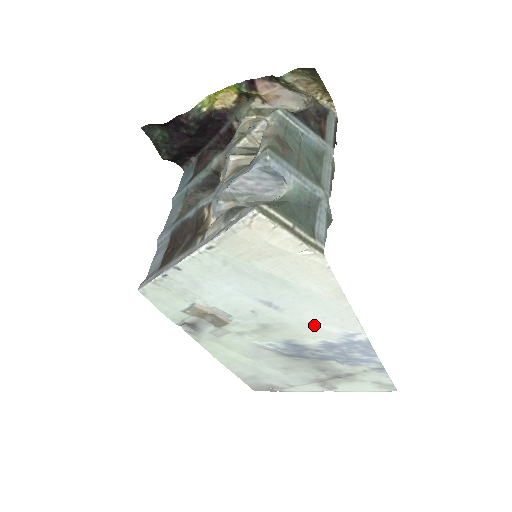
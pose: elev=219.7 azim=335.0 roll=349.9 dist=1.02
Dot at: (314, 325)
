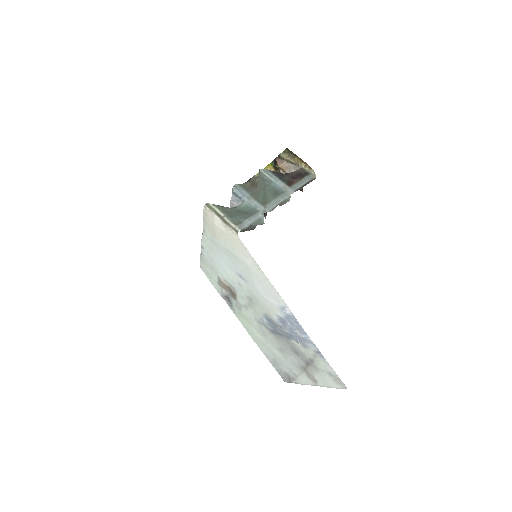
Dot at: (264, 297)
